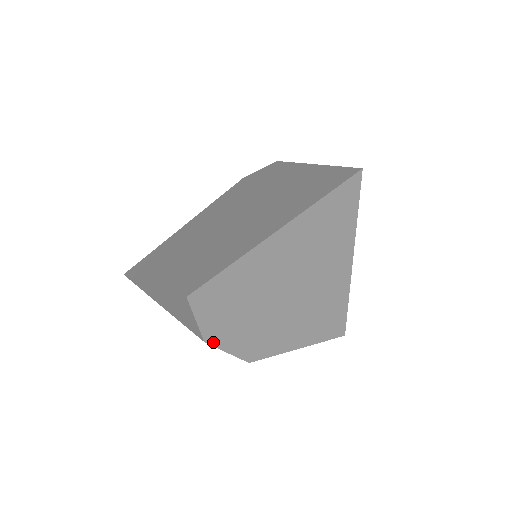
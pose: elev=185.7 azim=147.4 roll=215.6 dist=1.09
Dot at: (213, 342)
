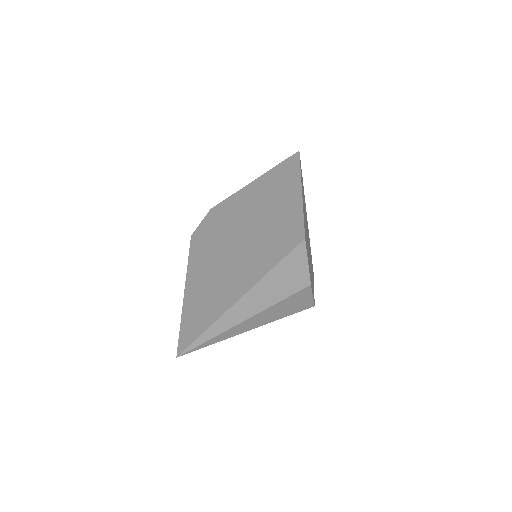
Dot at: (311, 285)
